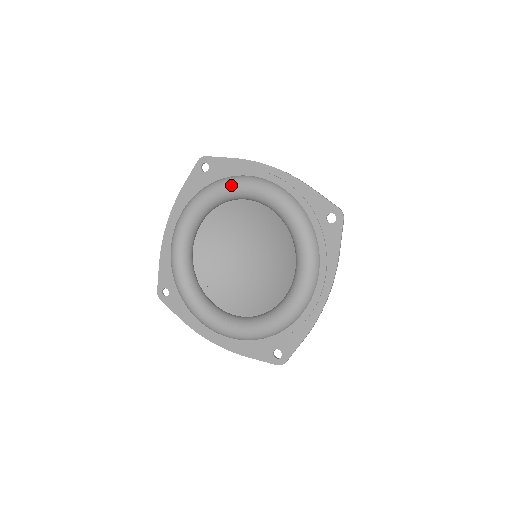
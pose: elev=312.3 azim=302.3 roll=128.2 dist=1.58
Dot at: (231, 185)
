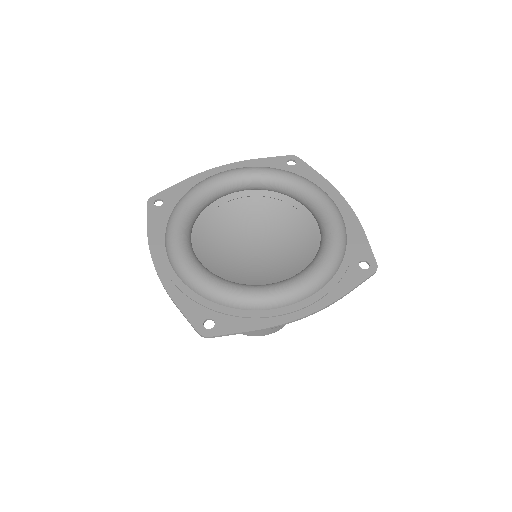
Dot at: (199, 186)
